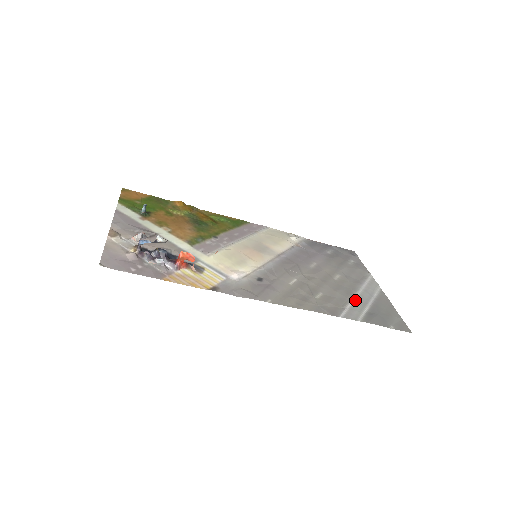
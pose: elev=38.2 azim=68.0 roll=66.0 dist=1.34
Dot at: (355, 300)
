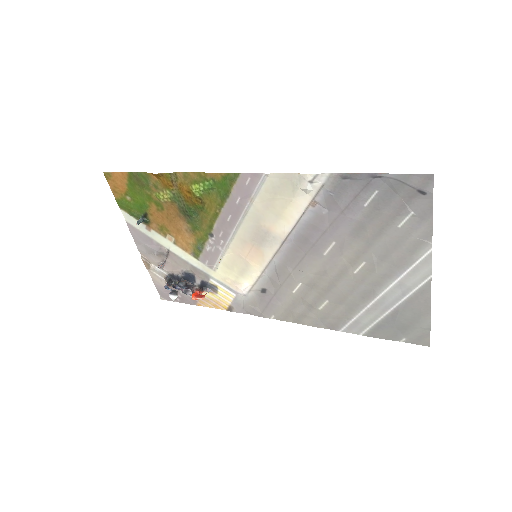
Dot at: (369, 307)
